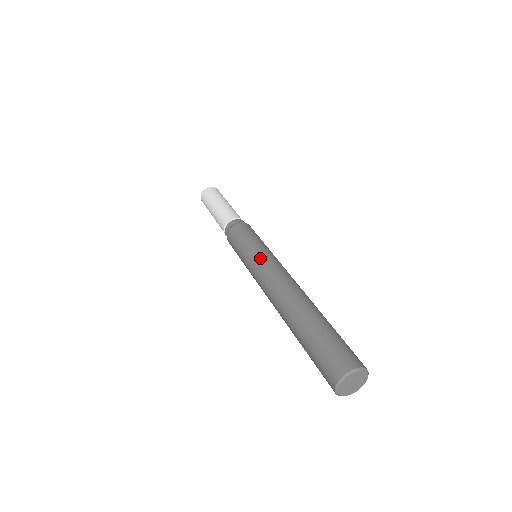
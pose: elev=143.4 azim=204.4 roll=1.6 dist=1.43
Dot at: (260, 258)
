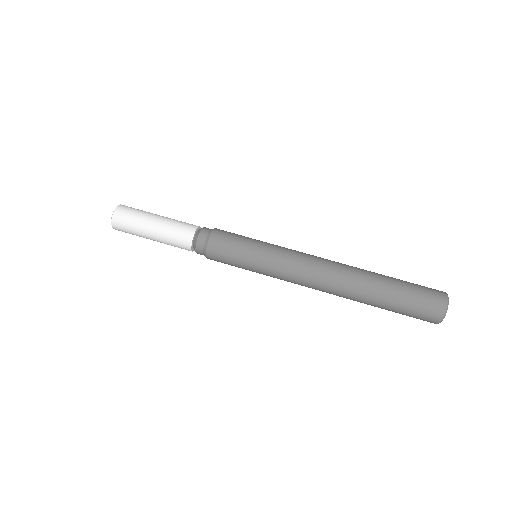
Dot at: (280, 254)
